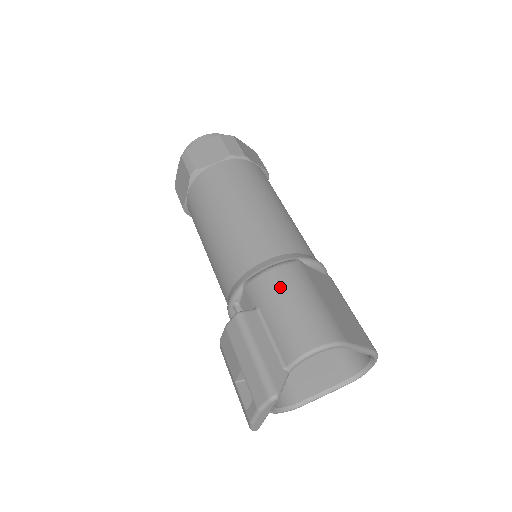
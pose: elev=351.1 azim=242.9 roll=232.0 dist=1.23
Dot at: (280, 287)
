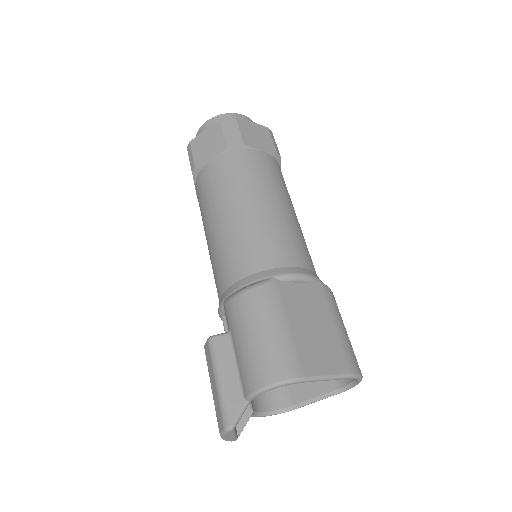
Dot at: (246, 314)
